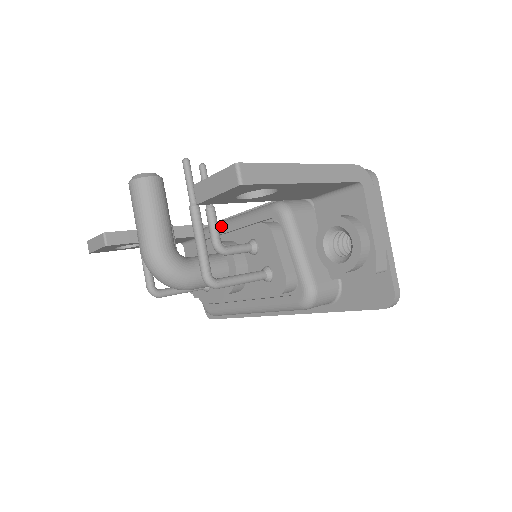
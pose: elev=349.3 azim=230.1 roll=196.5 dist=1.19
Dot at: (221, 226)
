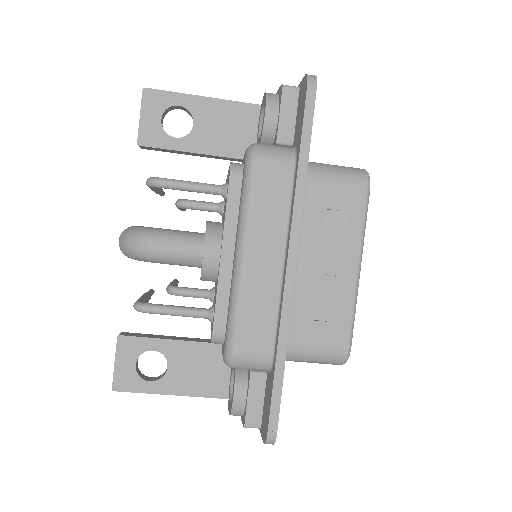
Dot at: occluded
